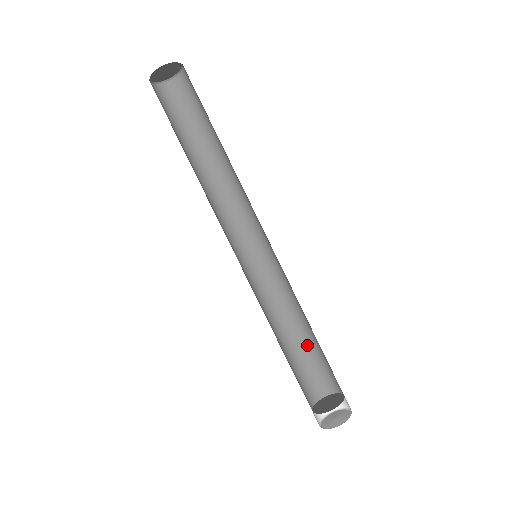
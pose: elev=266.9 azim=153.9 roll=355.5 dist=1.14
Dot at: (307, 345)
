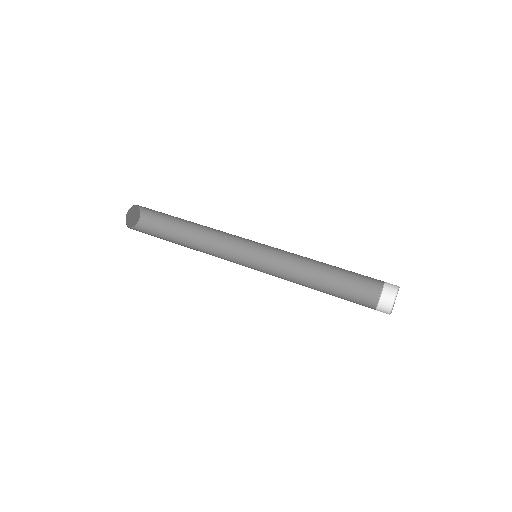
Dot at: (331, 293)
